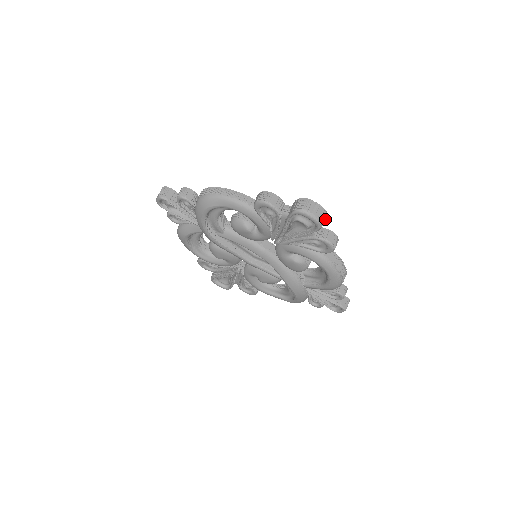
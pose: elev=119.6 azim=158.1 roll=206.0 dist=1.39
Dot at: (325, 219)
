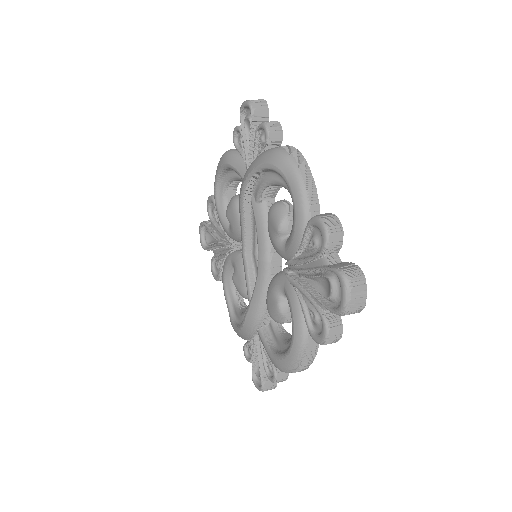
Dot at: (353, 313)
